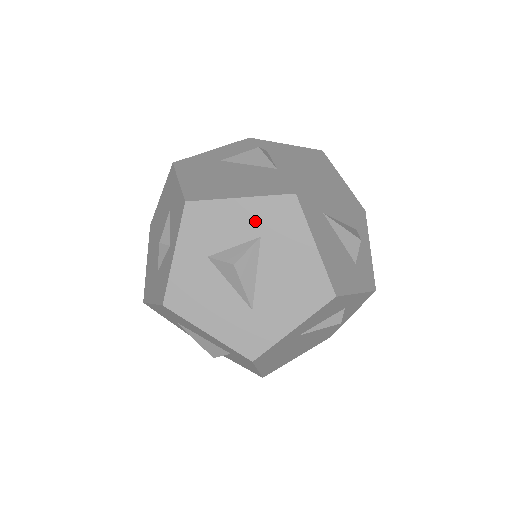
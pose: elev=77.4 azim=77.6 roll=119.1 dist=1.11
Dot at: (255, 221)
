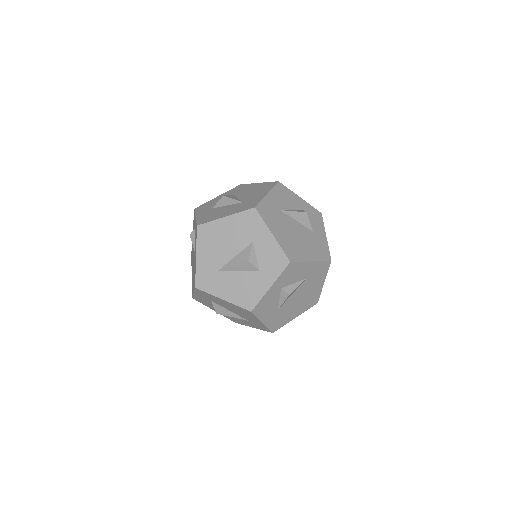
Dot at: occluded
